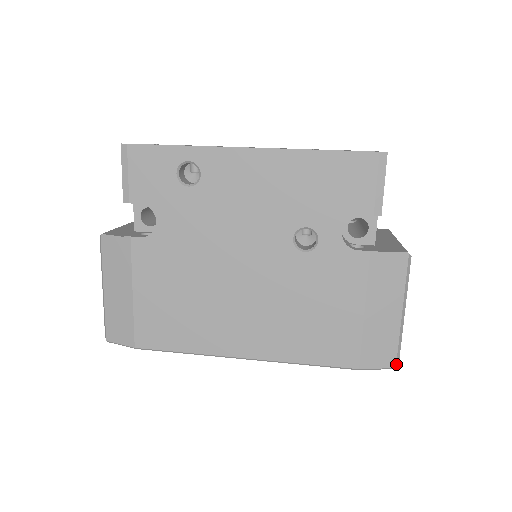
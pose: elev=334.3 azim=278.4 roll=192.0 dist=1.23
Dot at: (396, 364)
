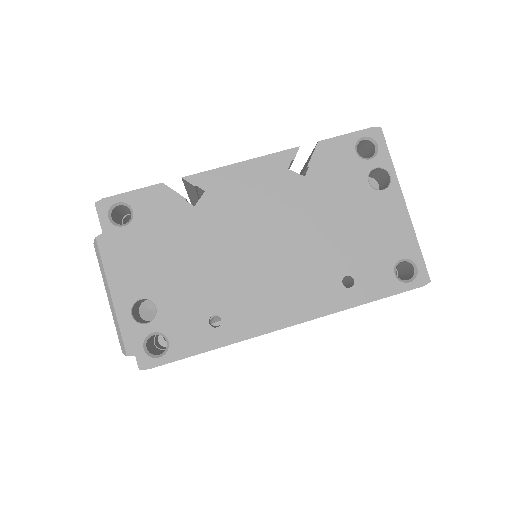
Dot at: occluded
